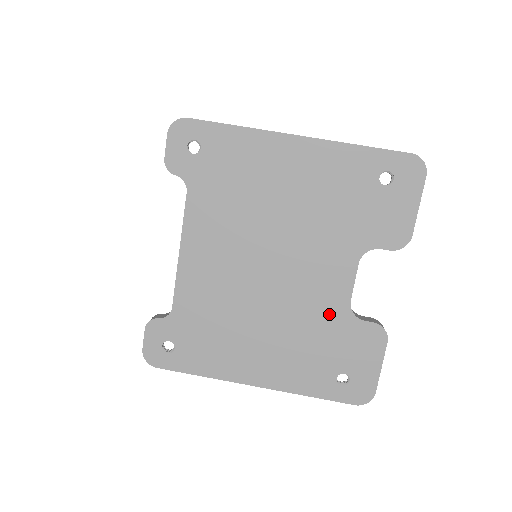
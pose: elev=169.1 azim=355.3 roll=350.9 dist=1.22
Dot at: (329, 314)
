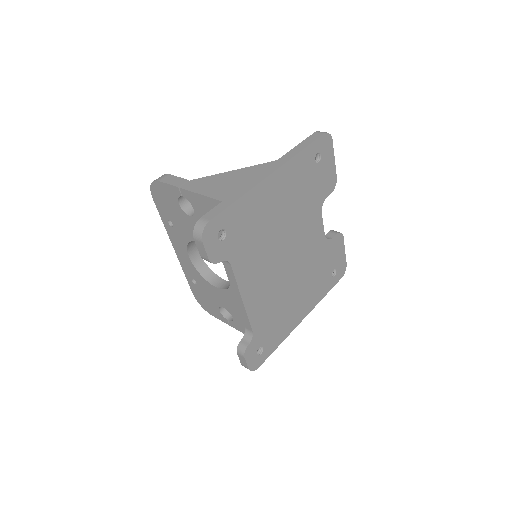
Dot at: (319, 251)
